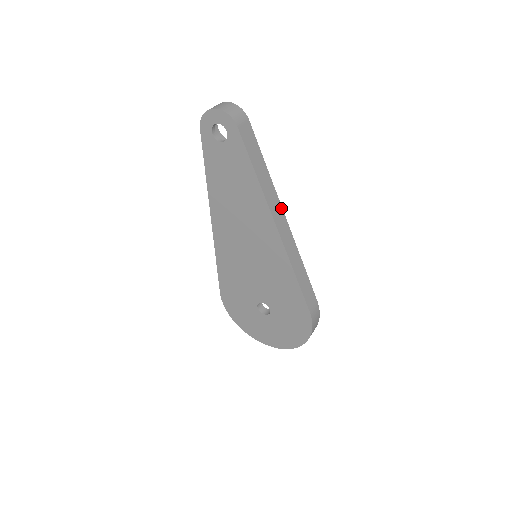
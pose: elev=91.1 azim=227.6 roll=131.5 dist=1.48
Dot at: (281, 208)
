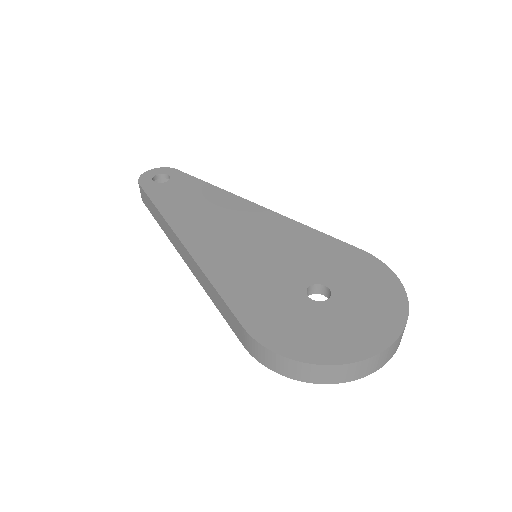
Dot at: occluded
